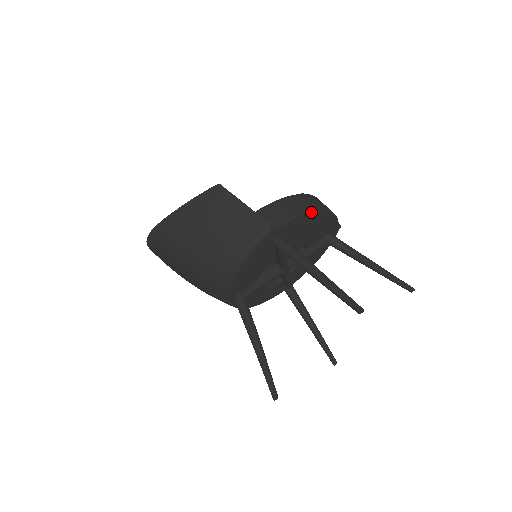
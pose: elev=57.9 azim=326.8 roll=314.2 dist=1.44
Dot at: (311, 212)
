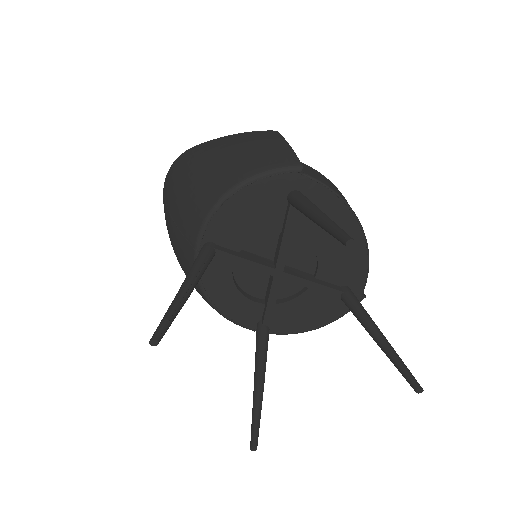
Dot at: (349, 206)
